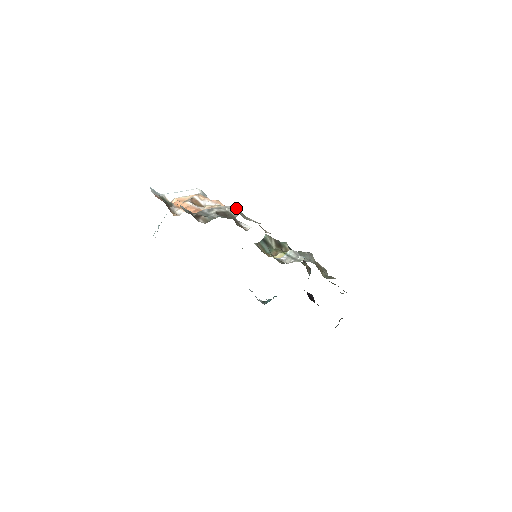
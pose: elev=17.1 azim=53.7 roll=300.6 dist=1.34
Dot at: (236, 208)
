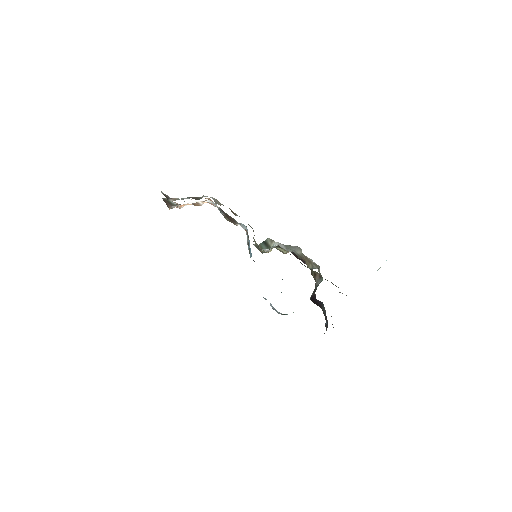
Dot at: (214, 198)
